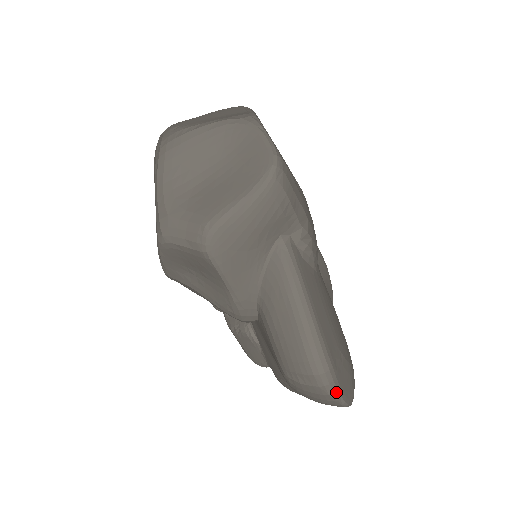
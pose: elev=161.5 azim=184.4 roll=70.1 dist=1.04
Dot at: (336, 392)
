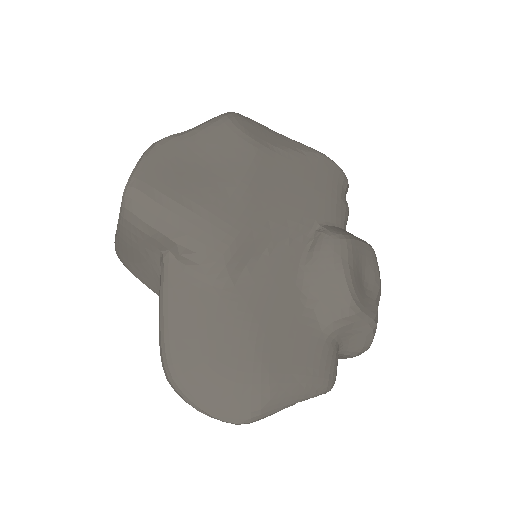
Dot at: (190, 401)
